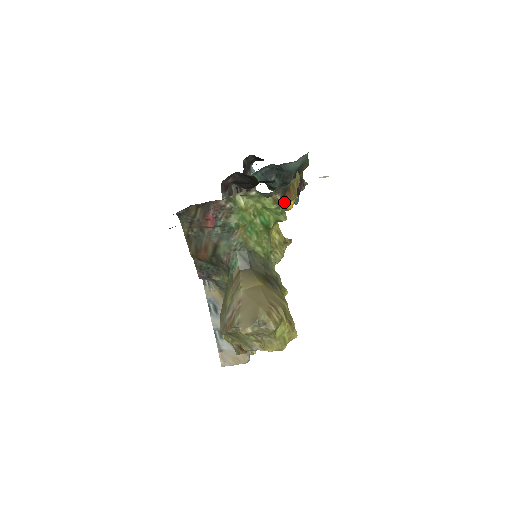
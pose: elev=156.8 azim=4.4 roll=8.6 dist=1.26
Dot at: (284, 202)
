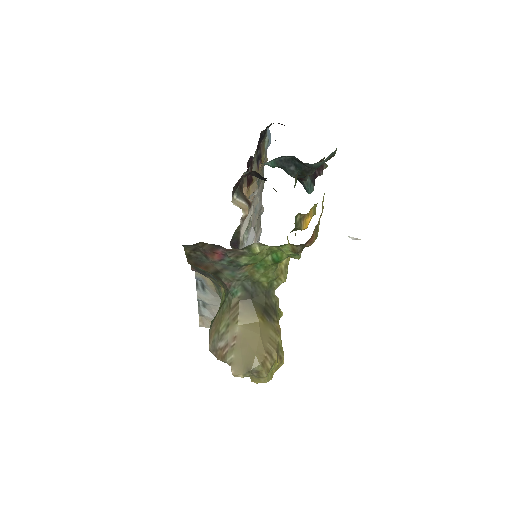
Dot at: occluded
